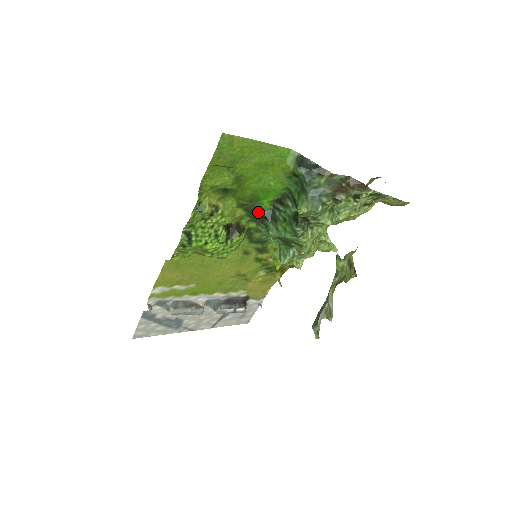
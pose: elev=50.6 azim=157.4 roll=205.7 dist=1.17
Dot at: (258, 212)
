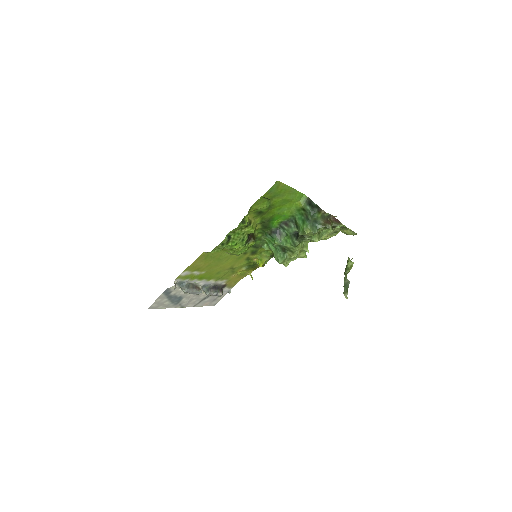
Dot at: (269, 228)
